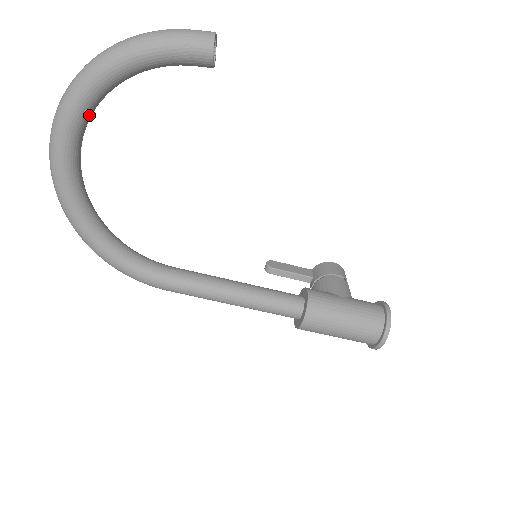
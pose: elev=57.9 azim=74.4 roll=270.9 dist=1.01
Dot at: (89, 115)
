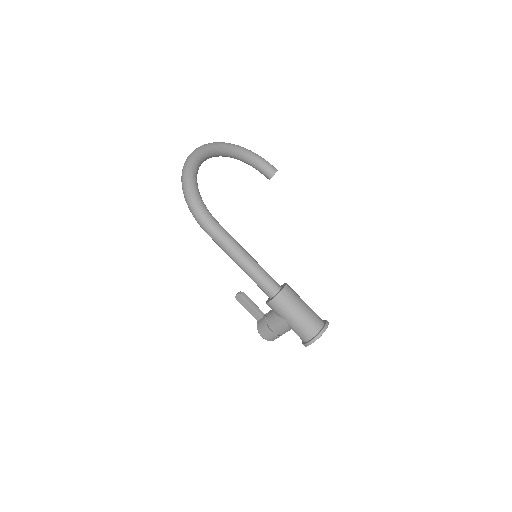
Dot at: (222, 153)
